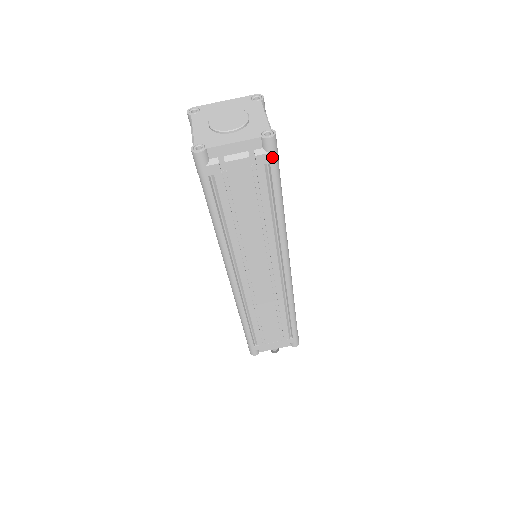
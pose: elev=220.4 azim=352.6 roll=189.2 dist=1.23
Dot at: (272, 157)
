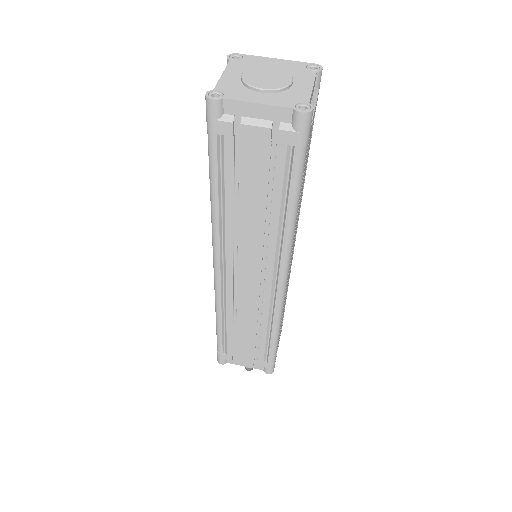
Dot at: (299, 139)
